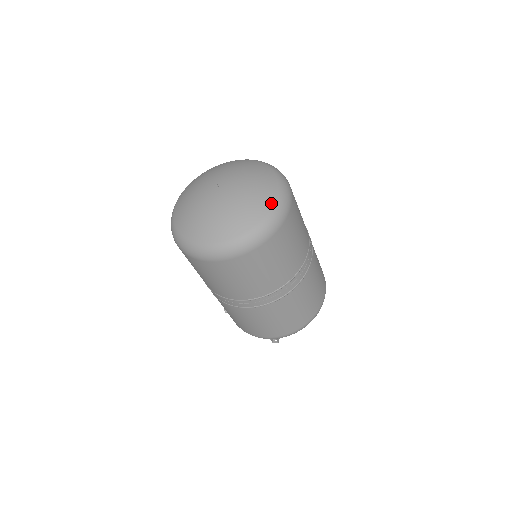
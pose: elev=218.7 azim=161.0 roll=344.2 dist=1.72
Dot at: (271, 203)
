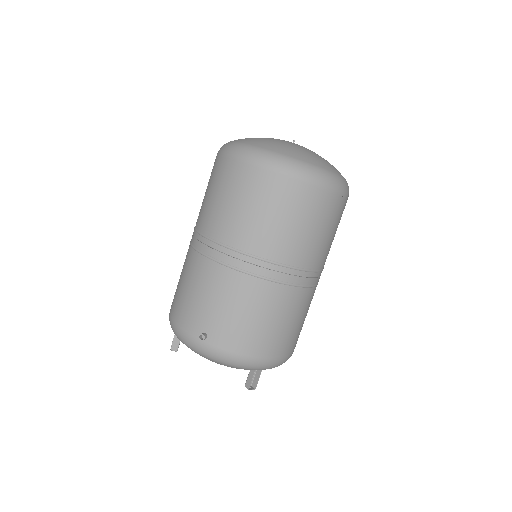
Dot at: occluded
